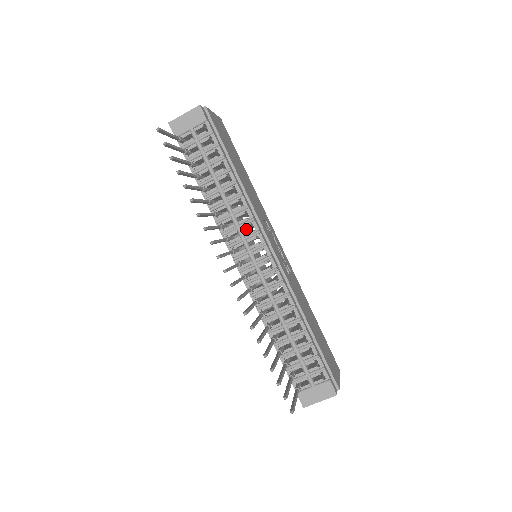
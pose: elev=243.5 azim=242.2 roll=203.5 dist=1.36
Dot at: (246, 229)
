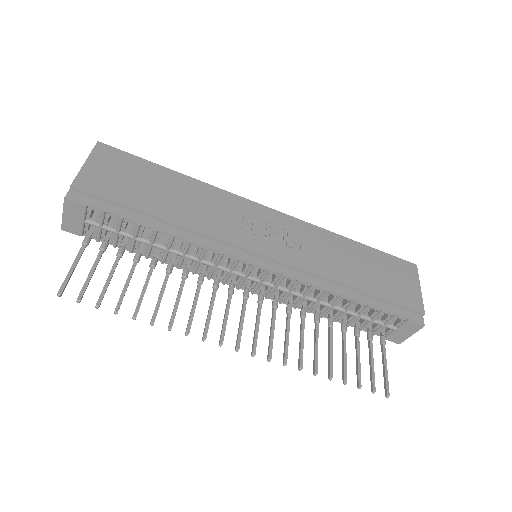
Dot at: occluded
